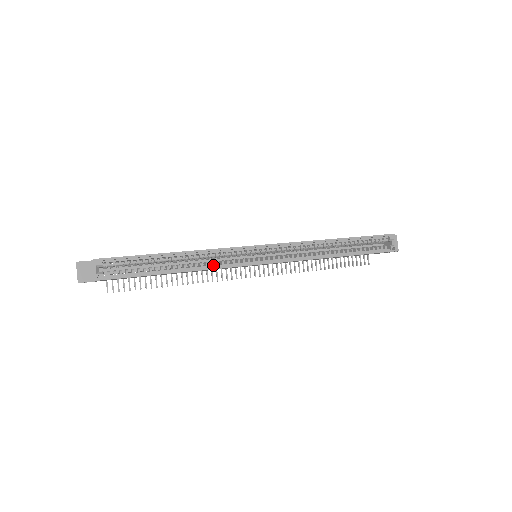
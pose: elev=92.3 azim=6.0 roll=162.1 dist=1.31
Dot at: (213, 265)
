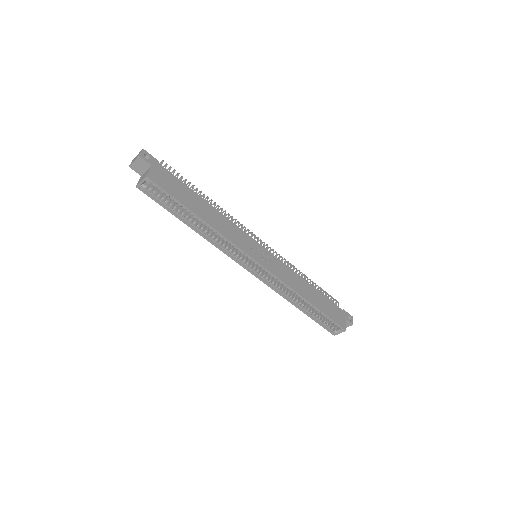
Dot at: (219, 244)
